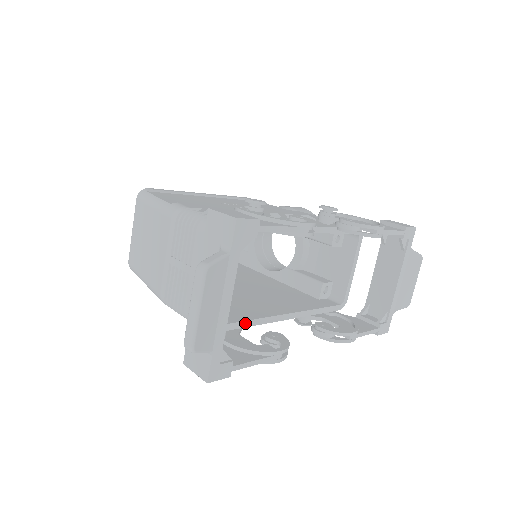
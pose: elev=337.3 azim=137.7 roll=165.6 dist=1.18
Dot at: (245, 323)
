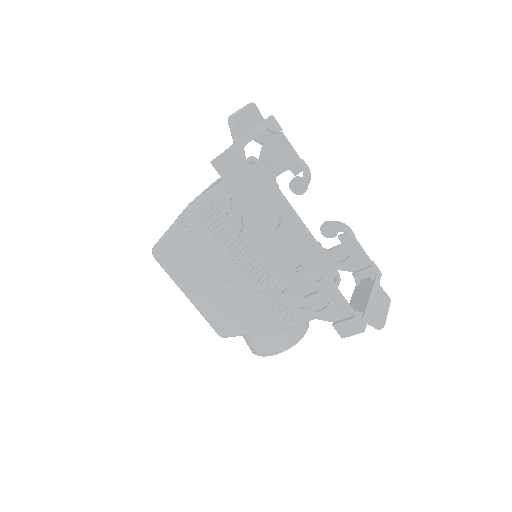
Dot at: (248, 216)
